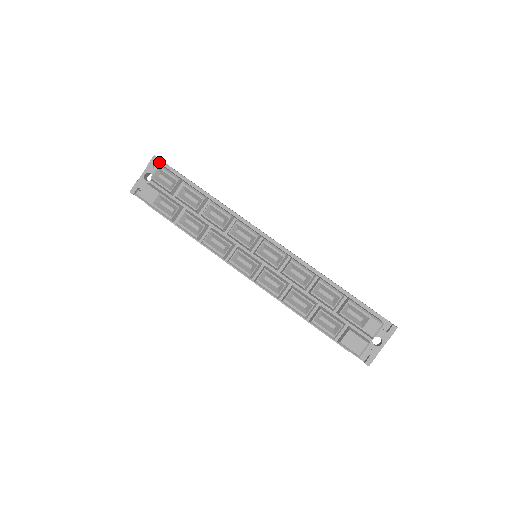
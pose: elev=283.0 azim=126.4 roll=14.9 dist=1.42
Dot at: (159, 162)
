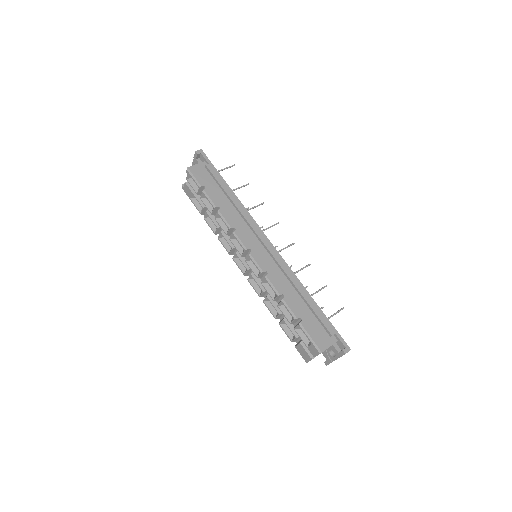
Dot at: (201, 155)
